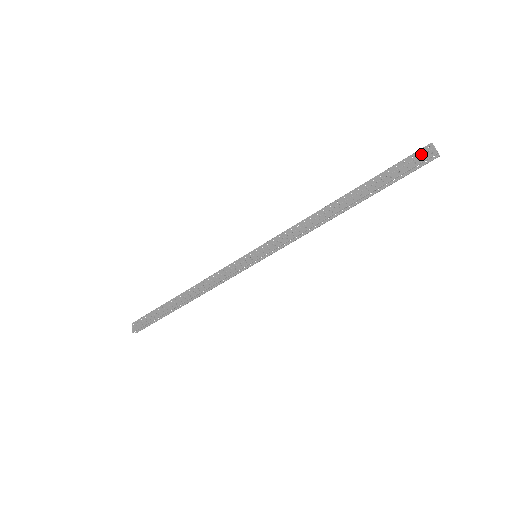
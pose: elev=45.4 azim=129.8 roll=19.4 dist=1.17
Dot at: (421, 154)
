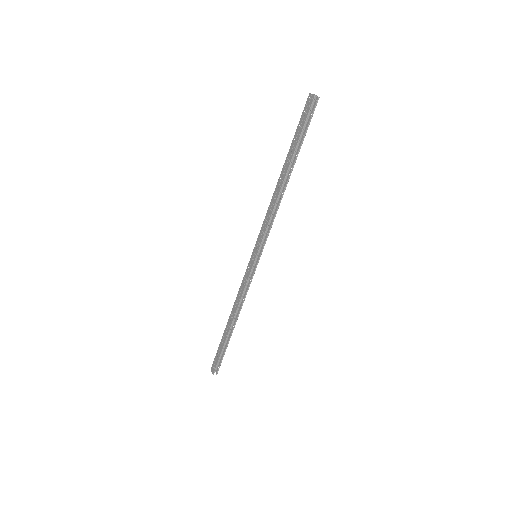
Dot at: (307, 105)
